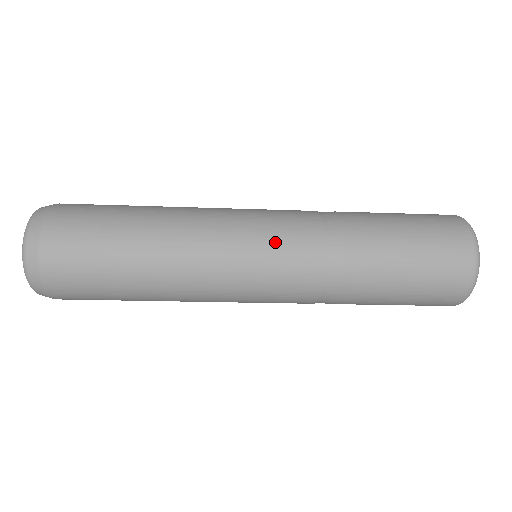
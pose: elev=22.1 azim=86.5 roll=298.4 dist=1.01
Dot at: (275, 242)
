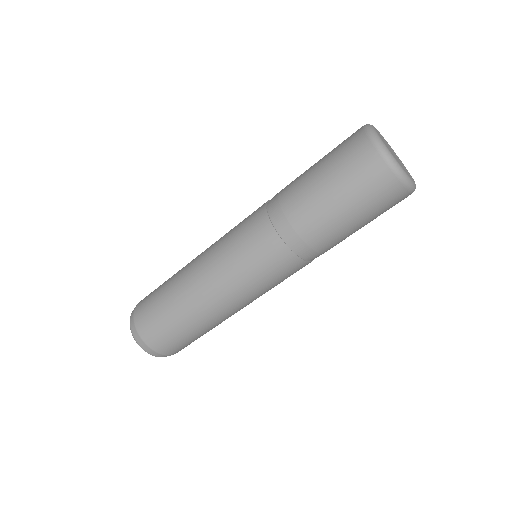
Dot at: (252, 259)
